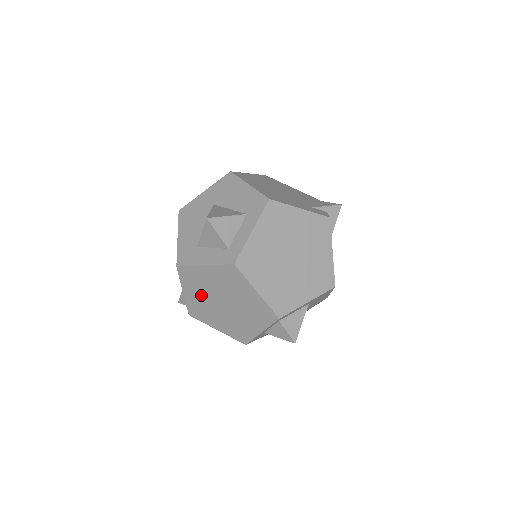
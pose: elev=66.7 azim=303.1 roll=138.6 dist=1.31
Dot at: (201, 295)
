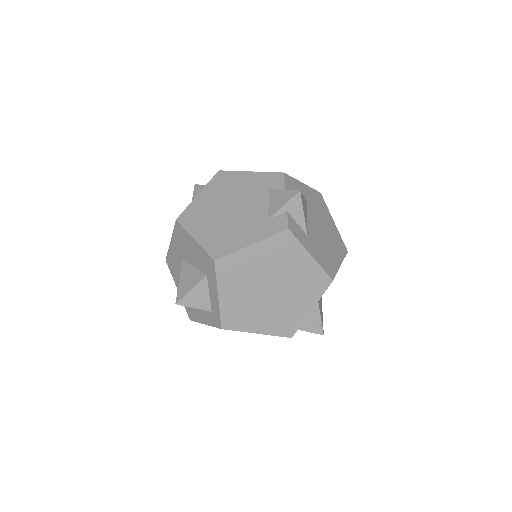
Dot at: occluded
